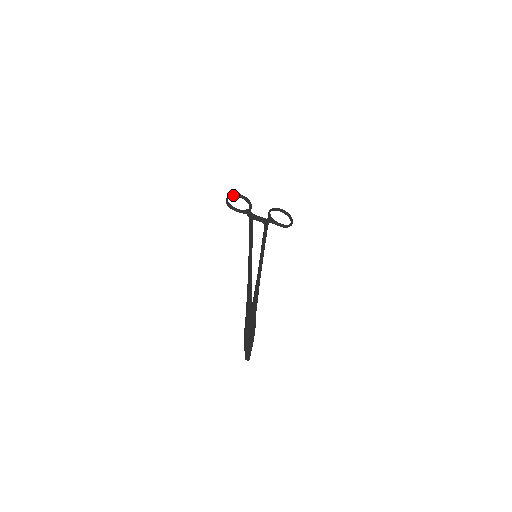
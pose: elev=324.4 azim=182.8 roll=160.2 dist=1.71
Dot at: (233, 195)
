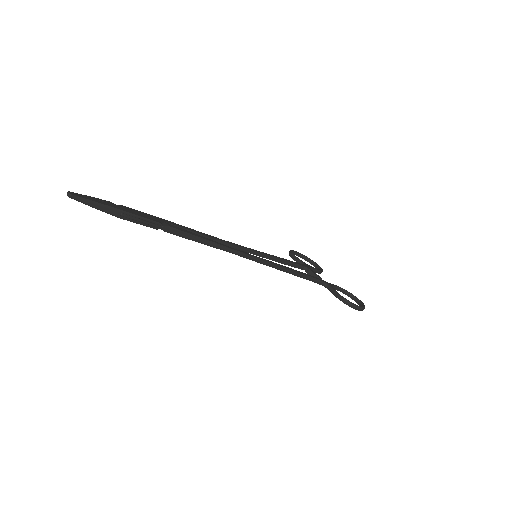
Dot at: (308, 259)
